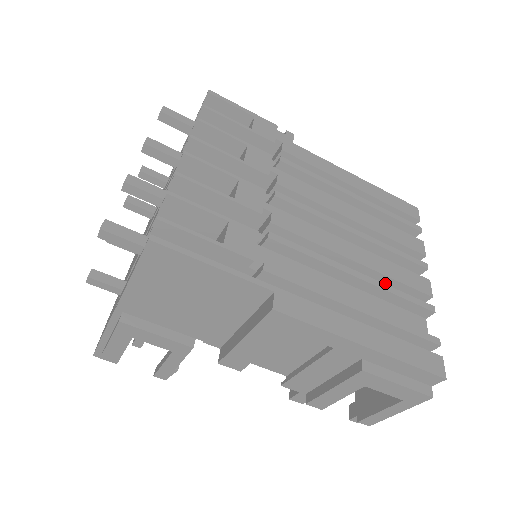
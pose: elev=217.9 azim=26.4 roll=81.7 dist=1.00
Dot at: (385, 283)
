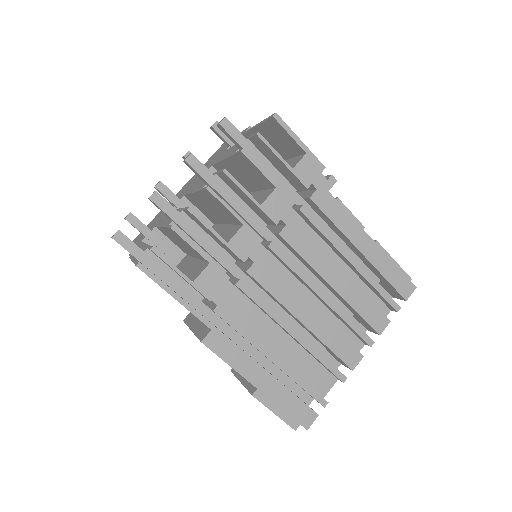
Dot at: (322, 343)
